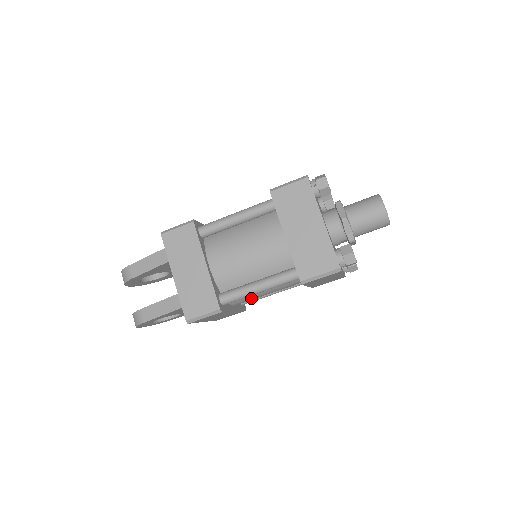
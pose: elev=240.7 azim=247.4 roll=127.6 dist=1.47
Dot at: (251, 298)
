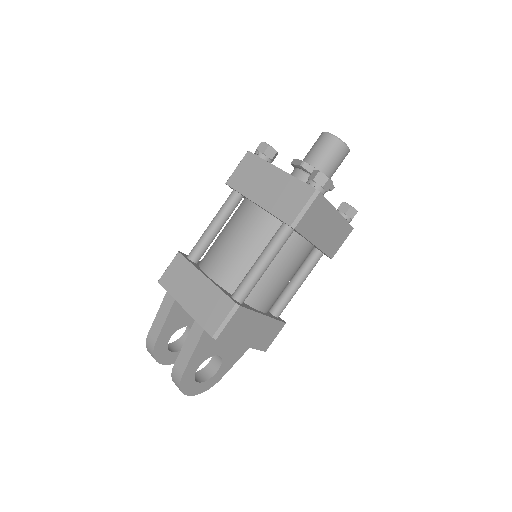
Dot at: (270, 290)
